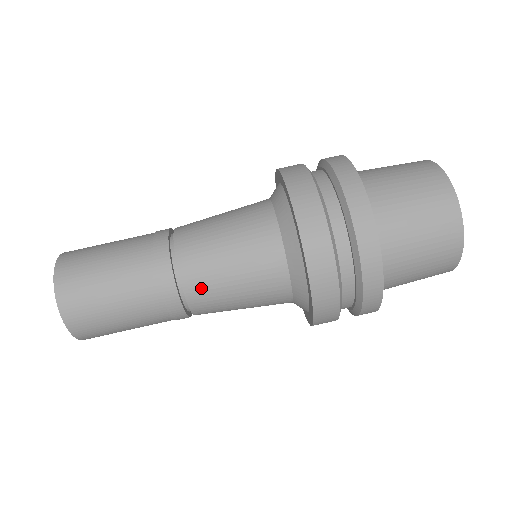
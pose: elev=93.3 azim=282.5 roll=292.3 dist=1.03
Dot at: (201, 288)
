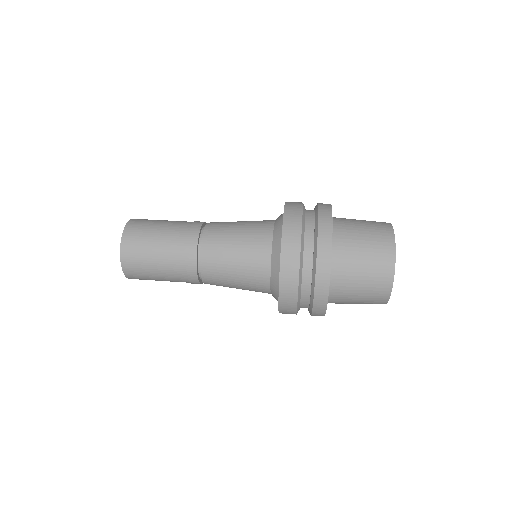
Dot at: occluded
